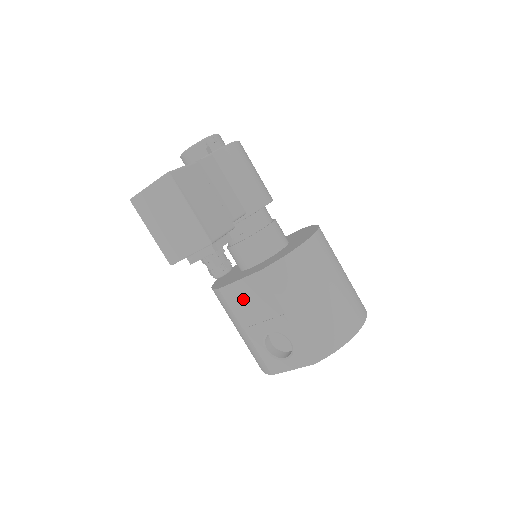
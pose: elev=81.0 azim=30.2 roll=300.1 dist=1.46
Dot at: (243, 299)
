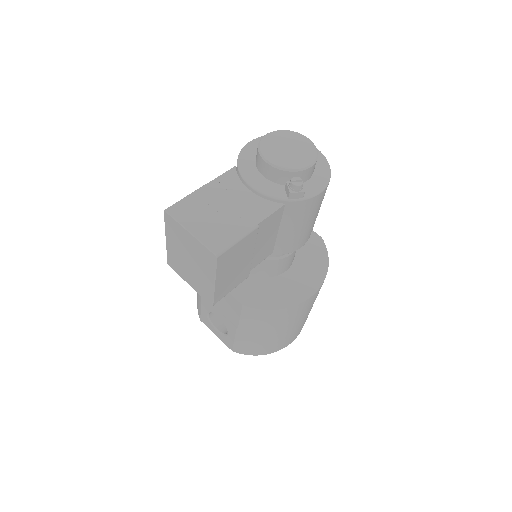
Dot at: occluded
